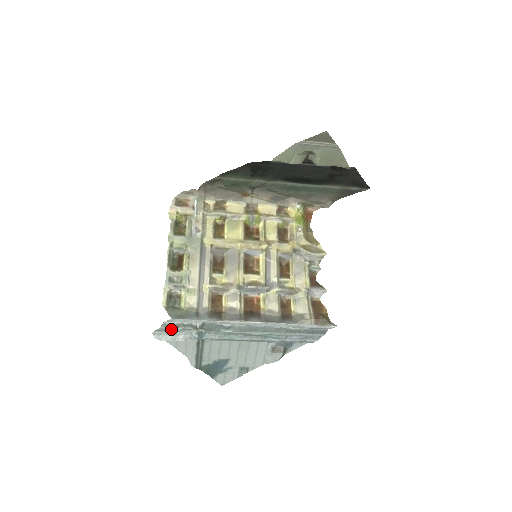
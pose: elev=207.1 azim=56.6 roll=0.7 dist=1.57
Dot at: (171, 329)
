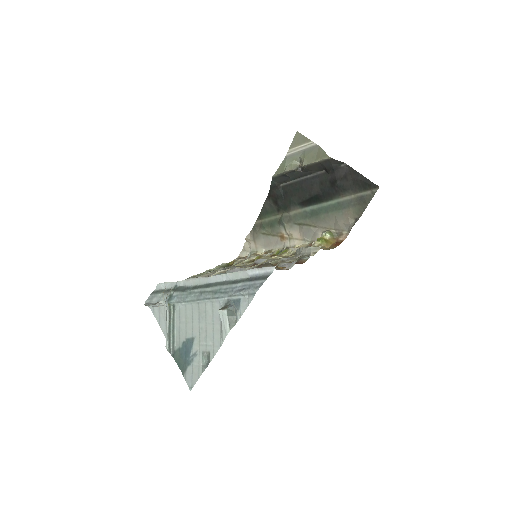
Dot at: (156, 295)
